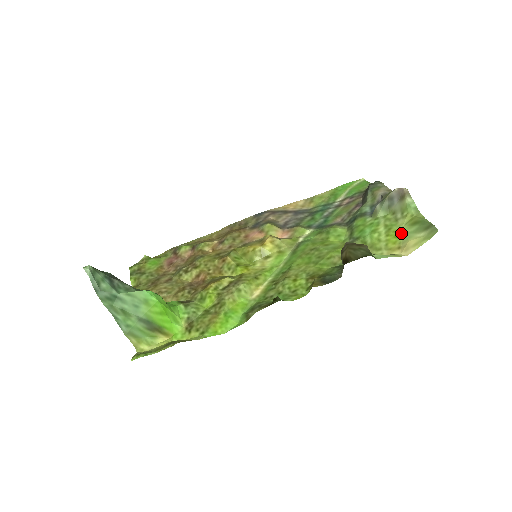
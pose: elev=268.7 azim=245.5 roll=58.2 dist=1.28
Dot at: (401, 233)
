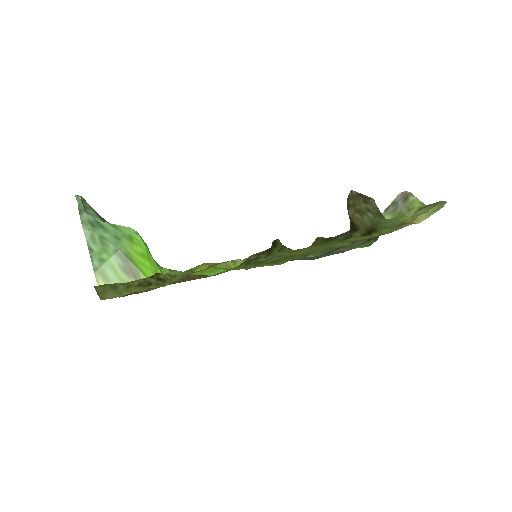
Dot at: (409, 218)
